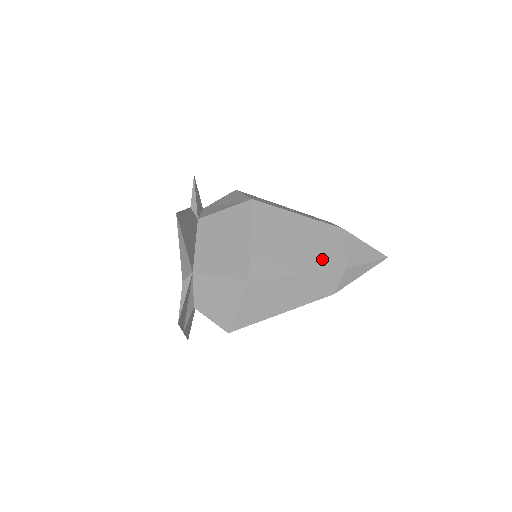
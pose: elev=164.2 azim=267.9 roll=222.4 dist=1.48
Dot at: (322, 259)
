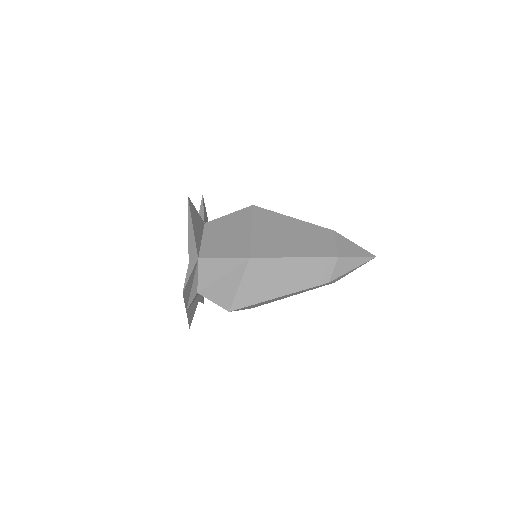
Dot at: (316, 249)
